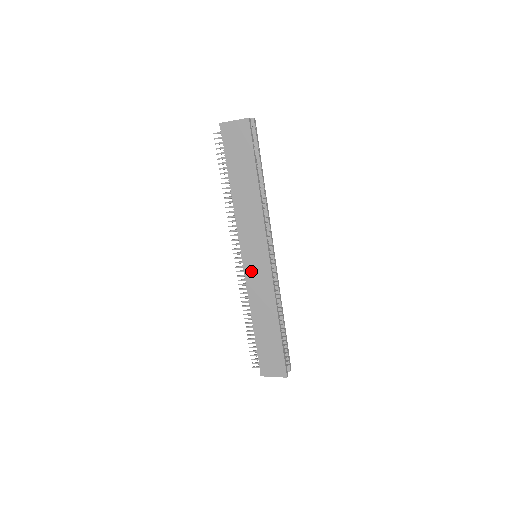
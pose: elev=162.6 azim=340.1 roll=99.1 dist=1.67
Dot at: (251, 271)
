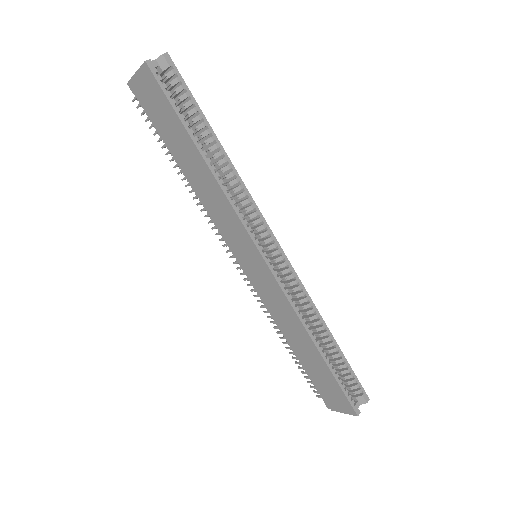
Dot at: (254, 279)
